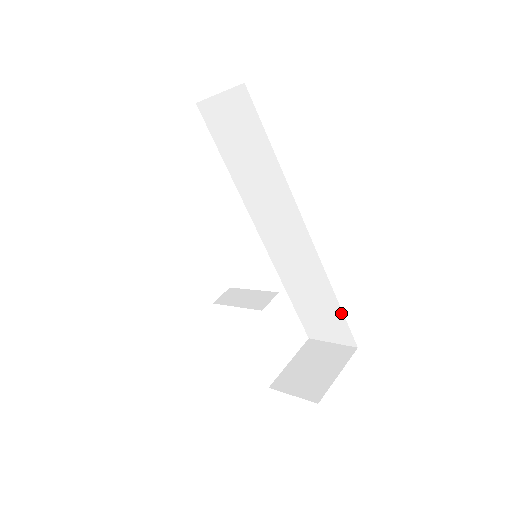
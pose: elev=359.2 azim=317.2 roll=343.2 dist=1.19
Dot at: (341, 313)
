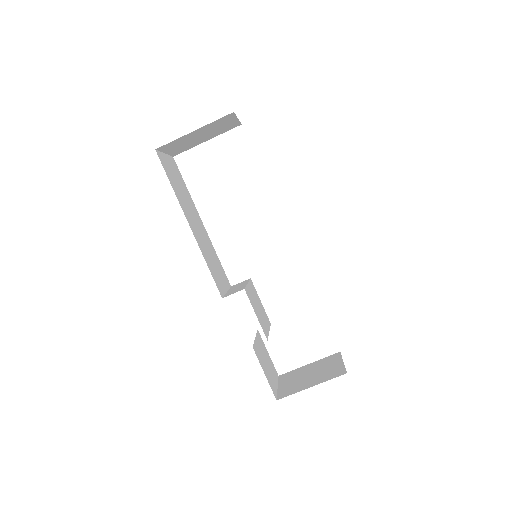
Dot at: occluded
